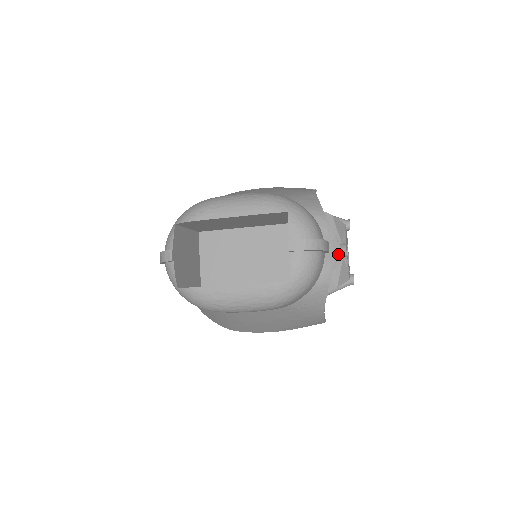
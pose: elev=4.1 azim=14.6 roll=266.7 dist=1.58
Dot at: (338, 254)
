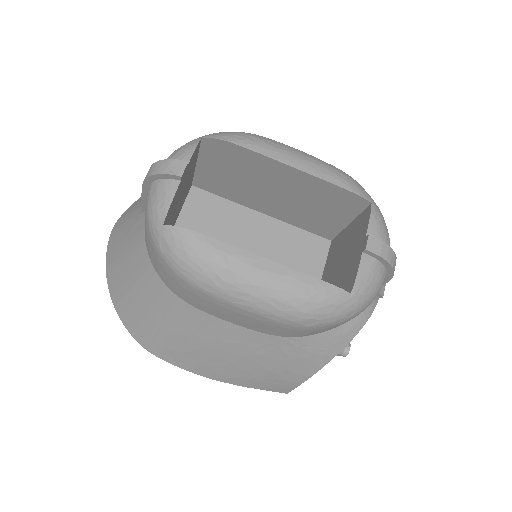
Dot at: occluded
